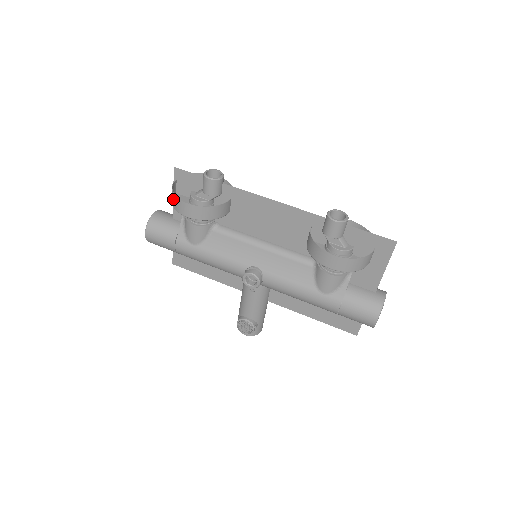
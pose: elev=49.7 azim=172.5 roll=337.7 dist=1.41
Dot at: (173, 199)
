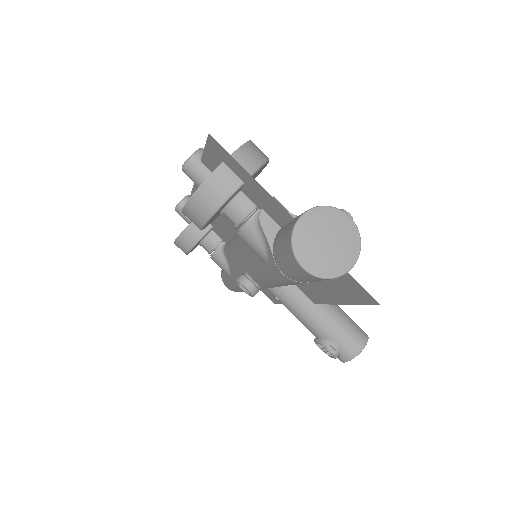
Dot at: occluded
